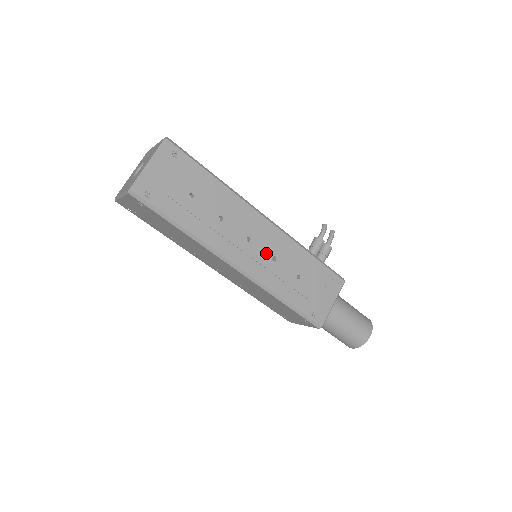
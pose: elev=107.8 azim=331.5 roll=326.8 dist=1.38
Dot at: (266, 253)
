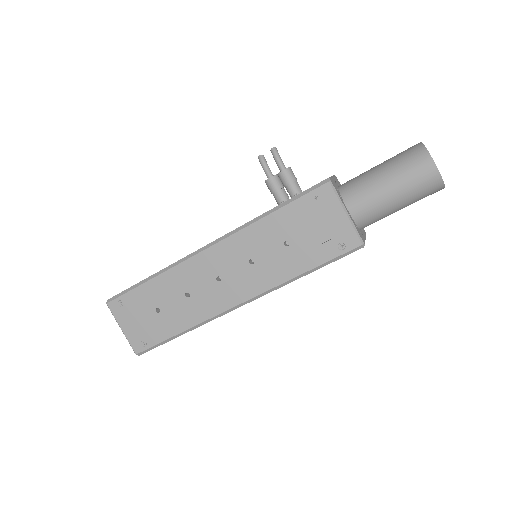
Dot at: (241, 268)
